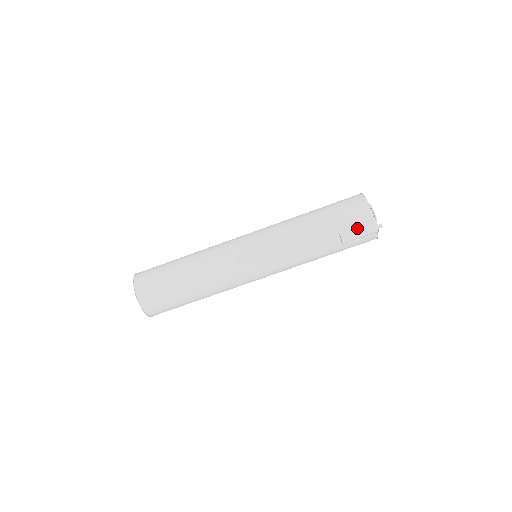
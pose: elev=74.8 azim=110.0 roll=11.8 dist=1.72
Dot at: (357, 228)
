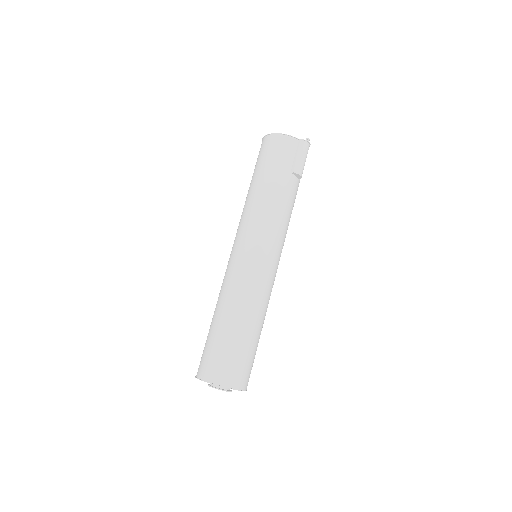
Dot at: (299, 157)
